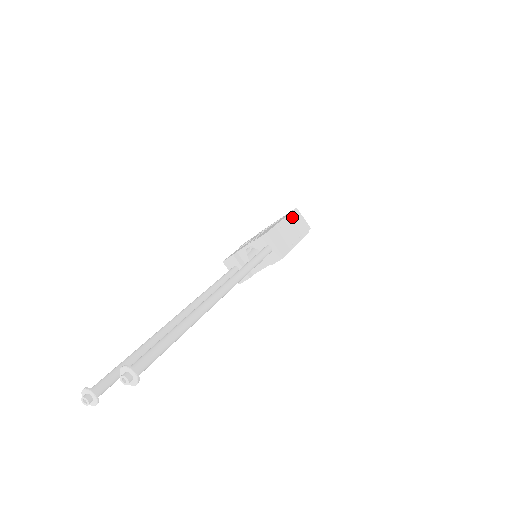
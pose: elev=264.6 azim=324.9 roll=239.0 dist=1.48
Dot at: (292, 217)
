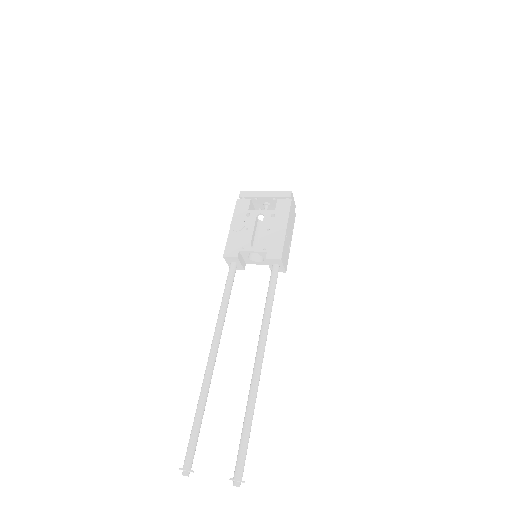
Dot at: (291, 212)
